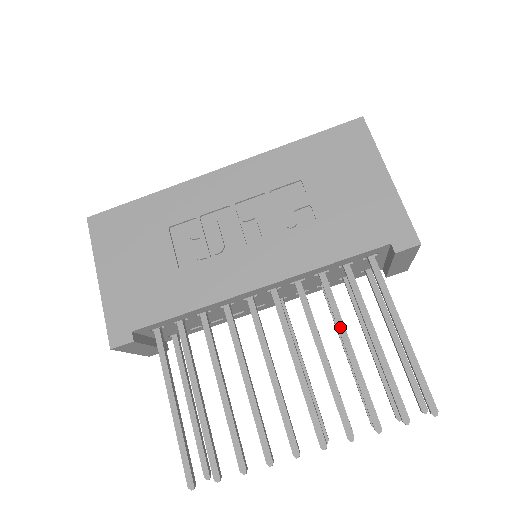
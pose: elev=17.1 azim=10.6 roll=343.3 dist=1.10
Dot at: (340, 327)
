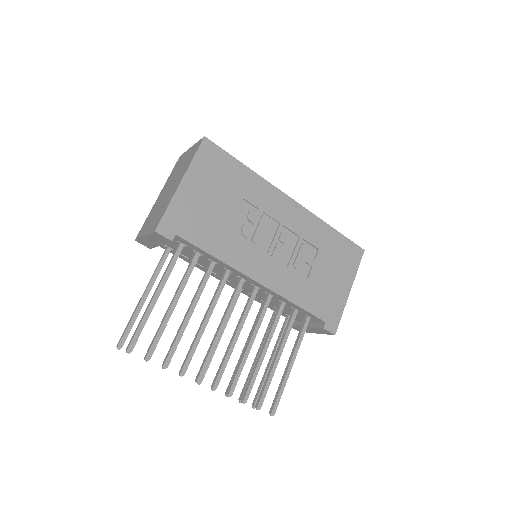
Dot at: (270, 337)
